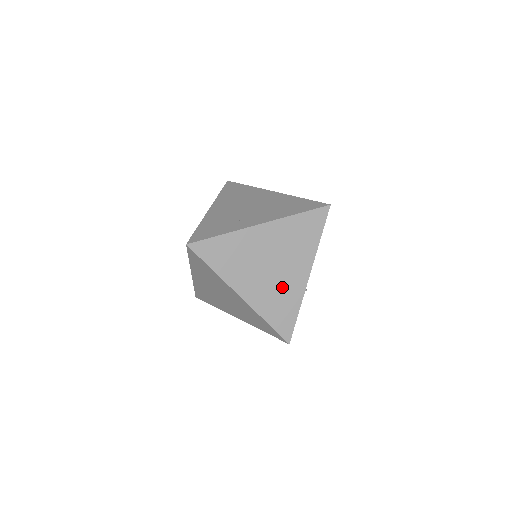
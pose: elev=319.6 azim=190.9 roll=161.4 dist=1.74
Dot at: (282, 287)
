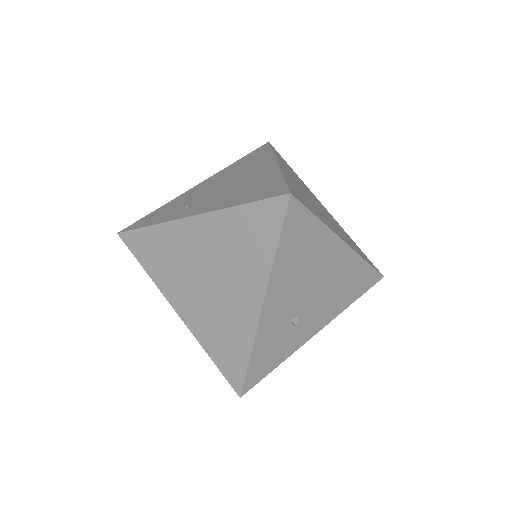
Dot at: (225, 314)
